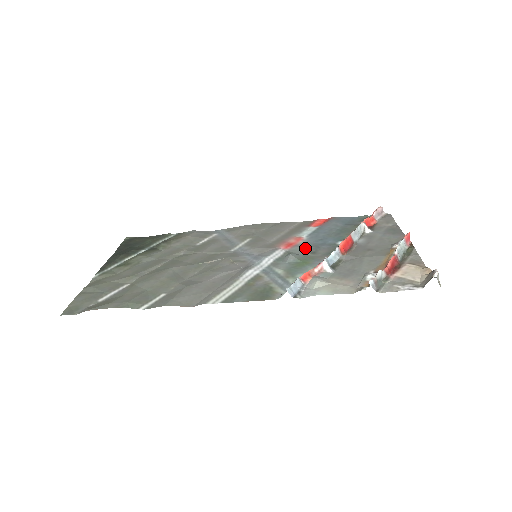
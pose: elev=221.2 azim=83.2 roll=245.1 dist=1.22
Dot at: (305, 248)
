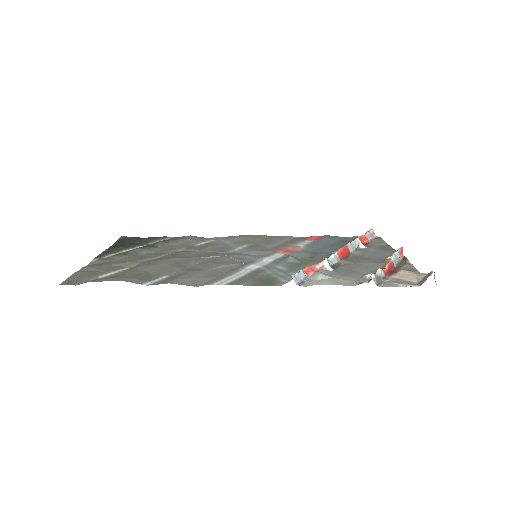
Dot at: (303, 253)
